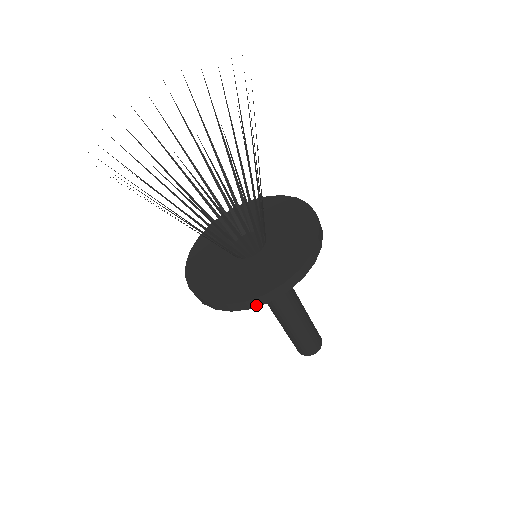
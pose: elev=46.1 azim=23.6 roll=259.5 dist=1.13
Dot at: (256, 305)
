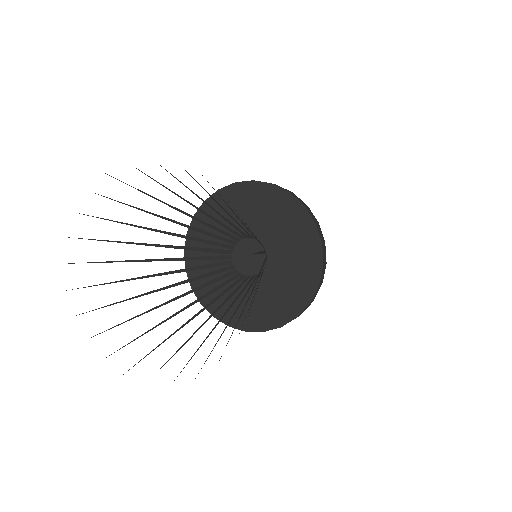
Dot at: occluded
